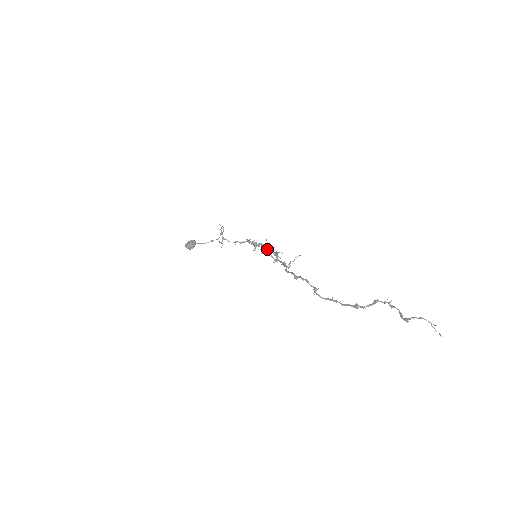
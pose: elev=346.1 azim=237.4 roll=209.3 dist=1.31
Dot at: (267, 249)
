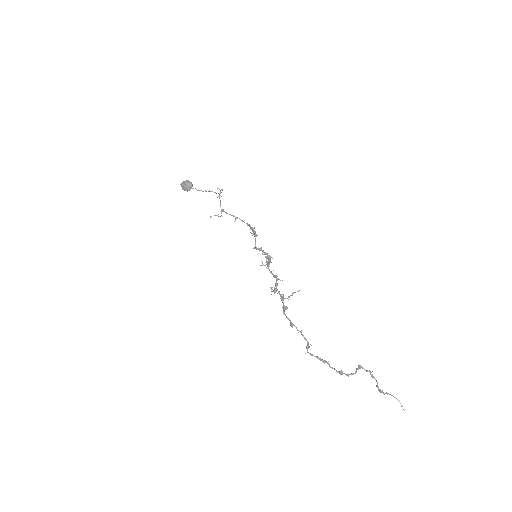
Dot at: (267, 265)
